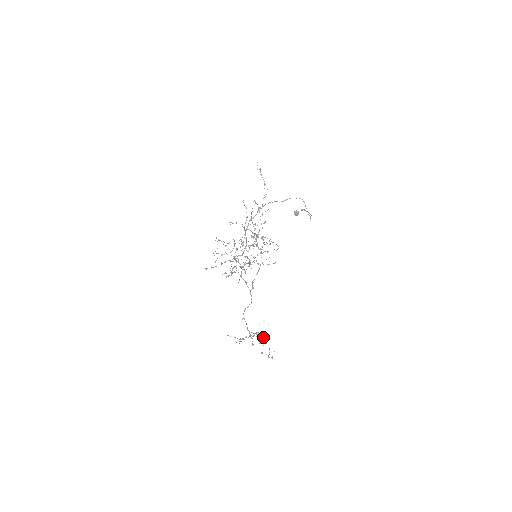
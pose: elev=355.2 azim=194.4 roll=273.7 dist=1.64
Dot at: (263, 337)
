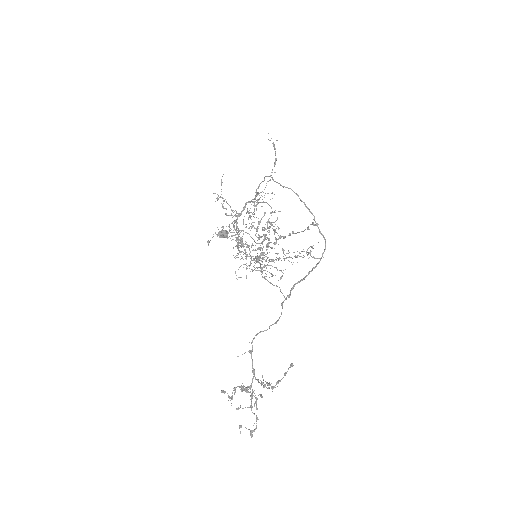
Dot at: occluded
